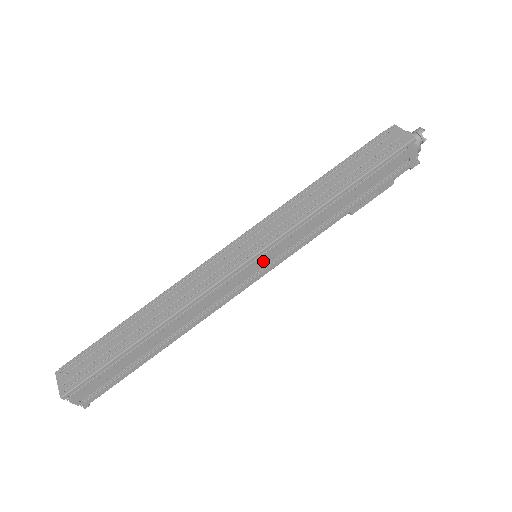
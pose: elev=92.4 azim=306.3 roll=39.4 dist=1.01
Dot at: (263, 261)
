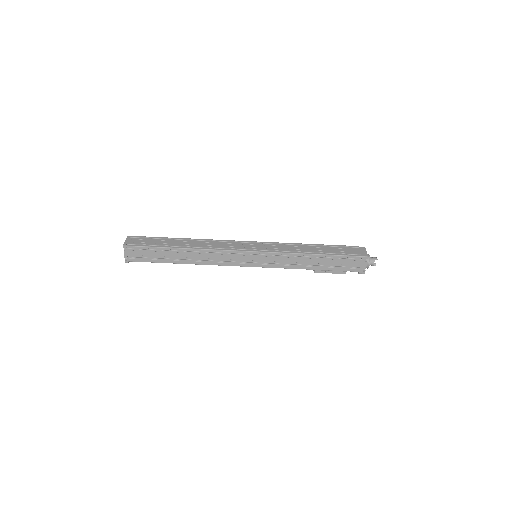
Dot at: (257, 258)
